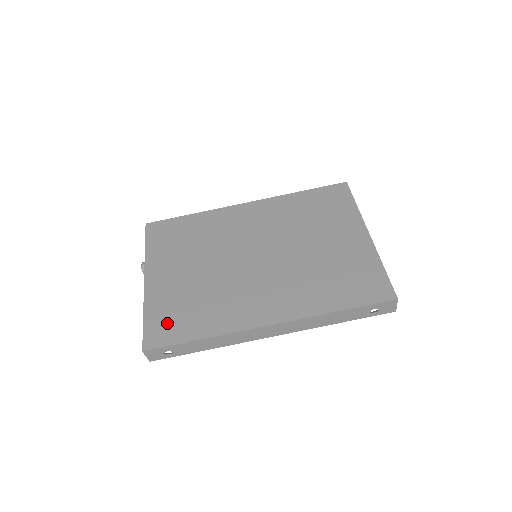
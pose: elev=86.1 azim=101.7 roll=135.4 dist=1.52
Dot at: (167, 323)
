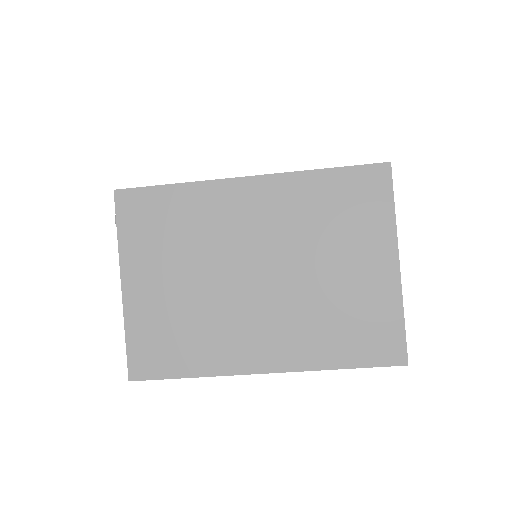
Dot at: (152, 351)
